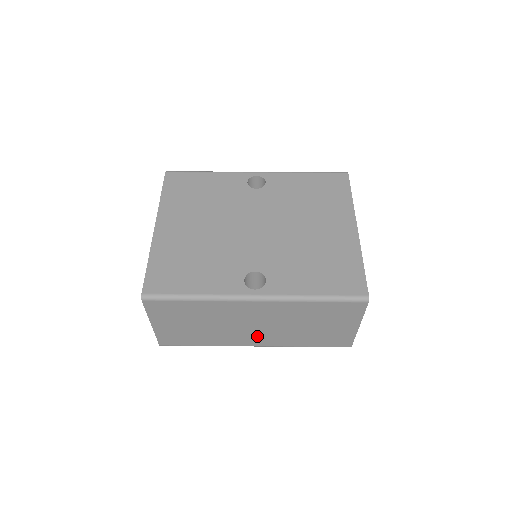
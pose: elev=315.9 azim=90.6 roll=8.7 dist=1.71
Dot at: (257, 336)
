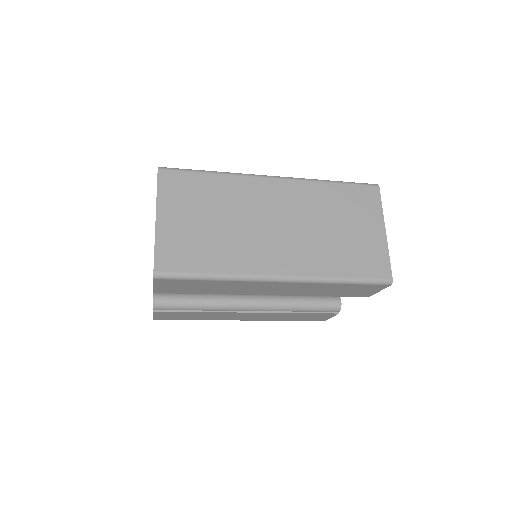
Dot at: (281, 250)
